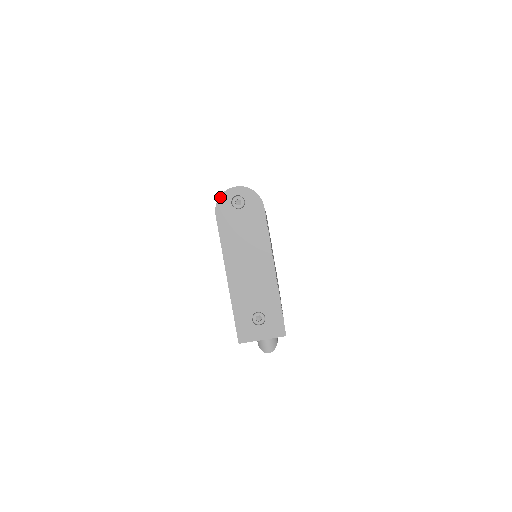
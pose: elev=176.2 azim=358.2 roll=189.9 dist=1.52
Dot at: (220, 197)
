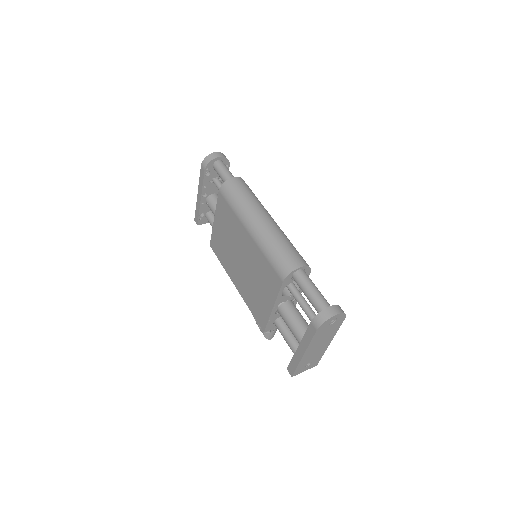
Dot at: (325, 322)
